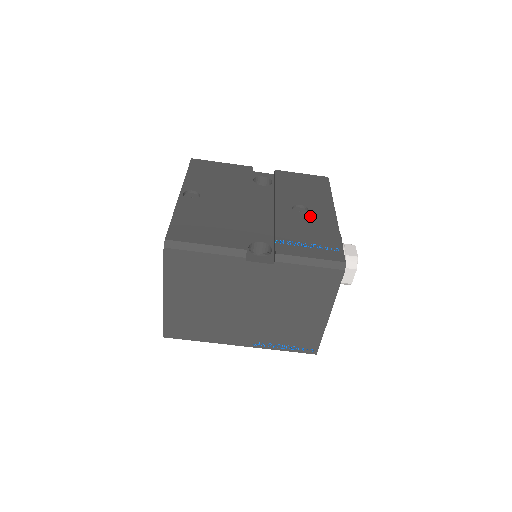
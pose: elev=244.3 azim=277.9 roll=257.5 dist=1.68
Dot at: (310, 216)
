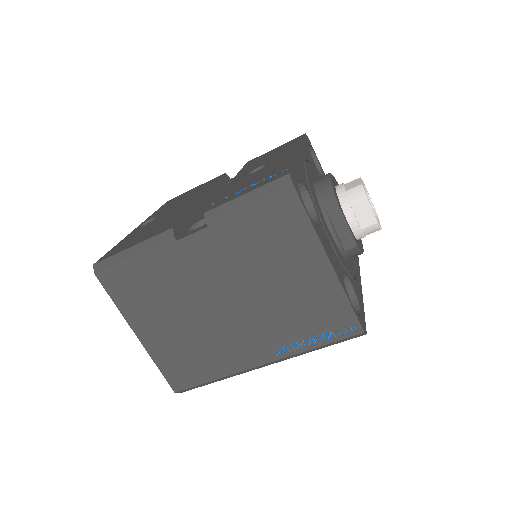
Dot at: (265, 167)
